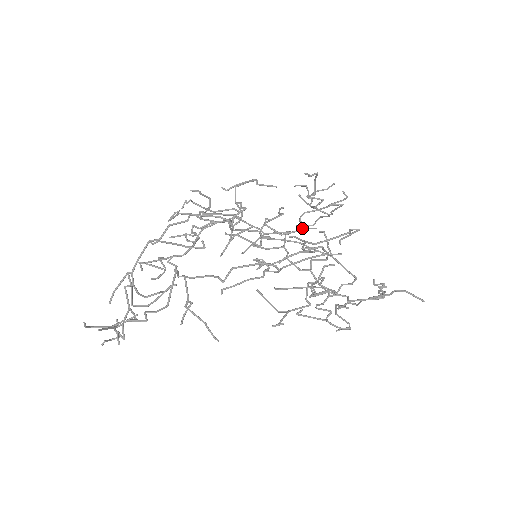
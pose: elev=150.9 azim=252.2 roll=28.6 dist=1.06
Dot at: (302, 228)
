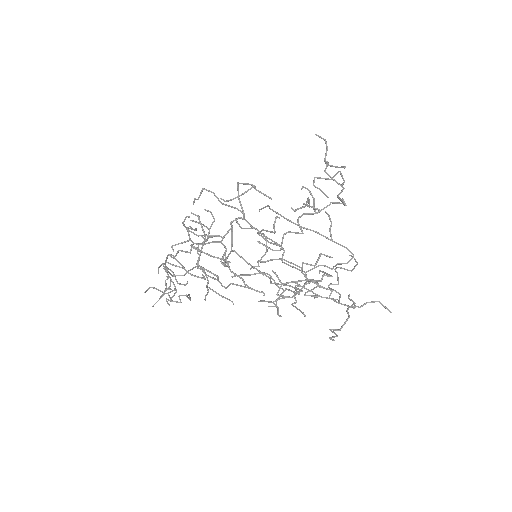
Dot at: (317, 188)
